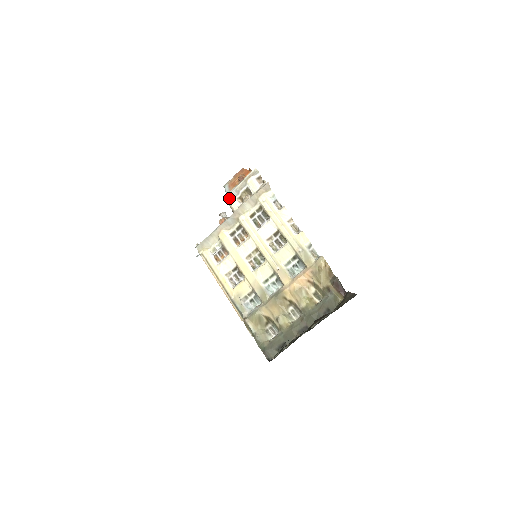
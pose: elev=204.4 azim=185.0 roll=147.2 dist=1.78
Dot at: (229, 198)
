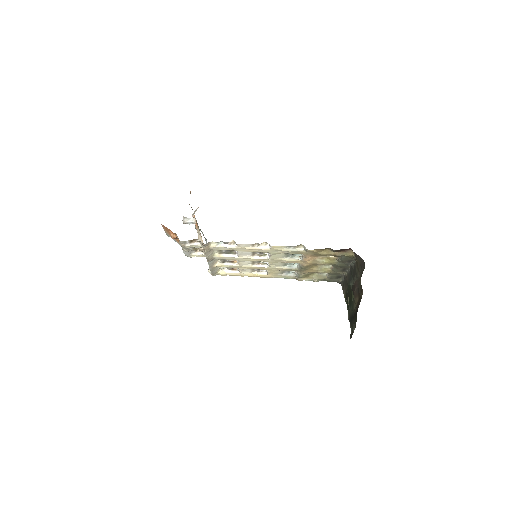
Dot at: (190, 256)
